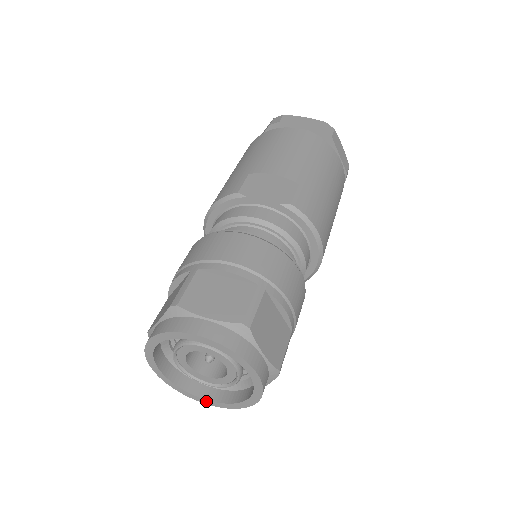
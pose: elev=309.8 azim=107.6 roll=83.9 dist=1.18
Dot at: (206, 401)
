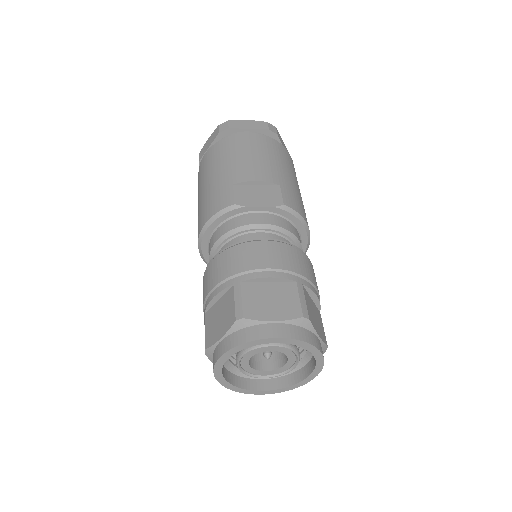
Dot at: (265, 392)
